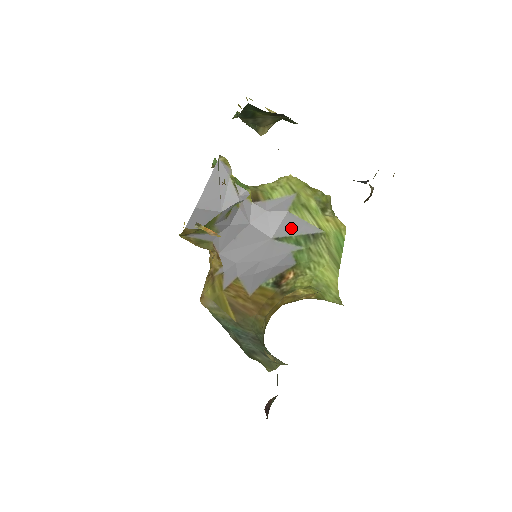
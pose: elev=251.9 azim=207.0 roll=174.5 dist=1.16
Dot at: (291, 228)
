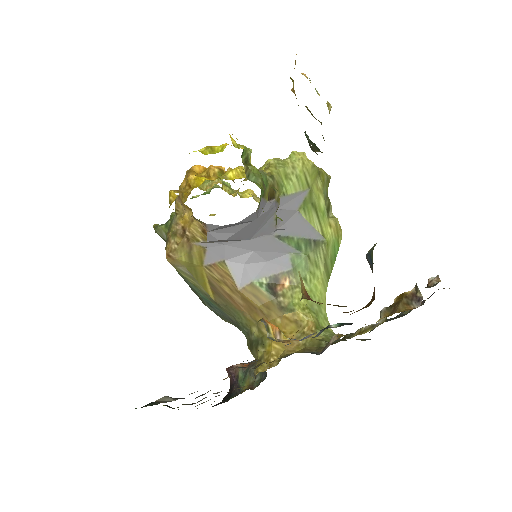
Dot at: (296, 229)
